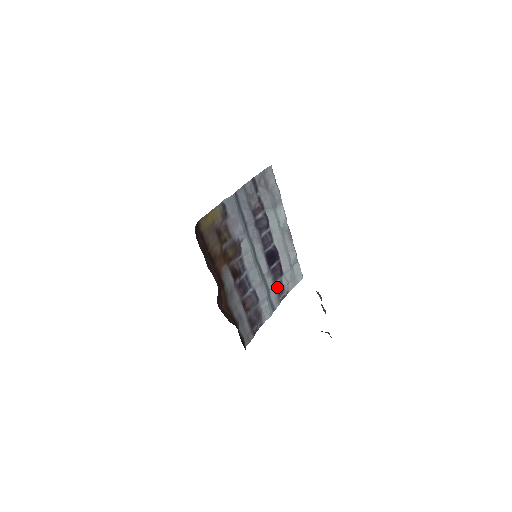
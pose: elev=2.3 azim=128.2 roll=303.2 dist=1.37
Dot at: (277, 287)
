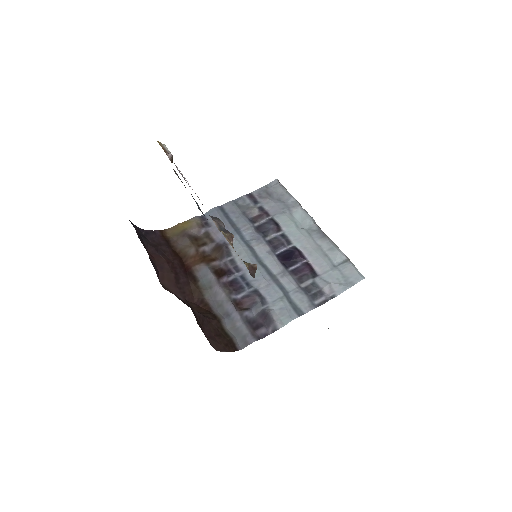
Dot at: (307, 290)
